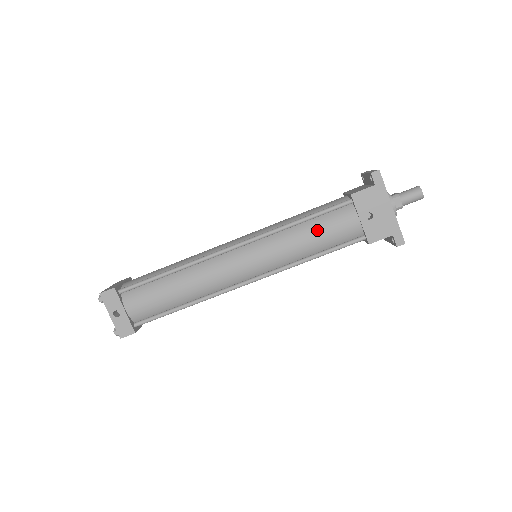
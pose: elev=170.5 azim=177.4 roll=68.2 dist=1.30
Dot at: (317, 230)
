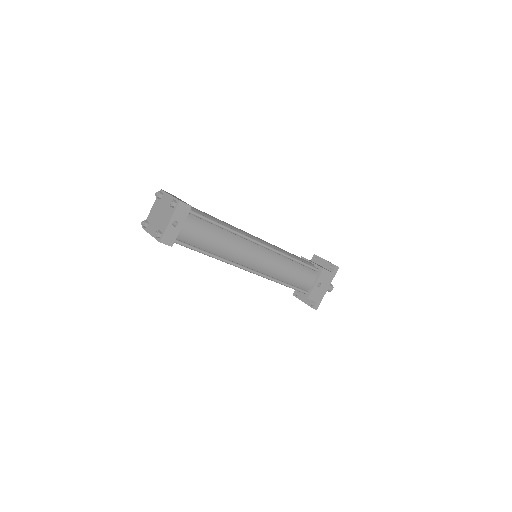
Dot at: (299, 272)
